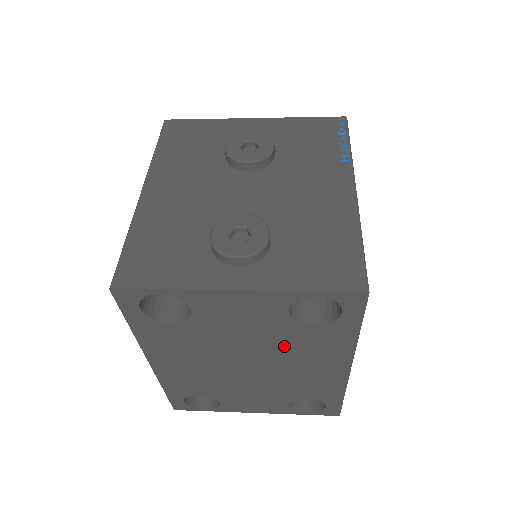
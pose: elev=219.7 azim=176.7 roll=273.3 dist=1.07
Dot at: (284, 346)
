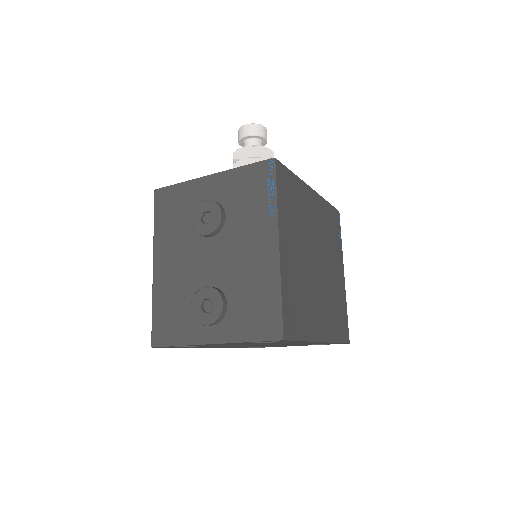
Dot at: occluded
